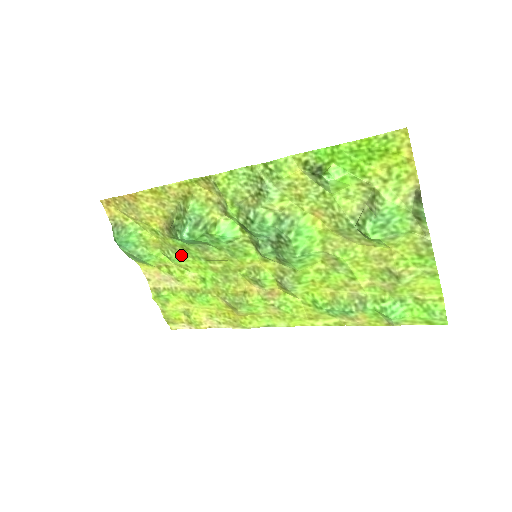
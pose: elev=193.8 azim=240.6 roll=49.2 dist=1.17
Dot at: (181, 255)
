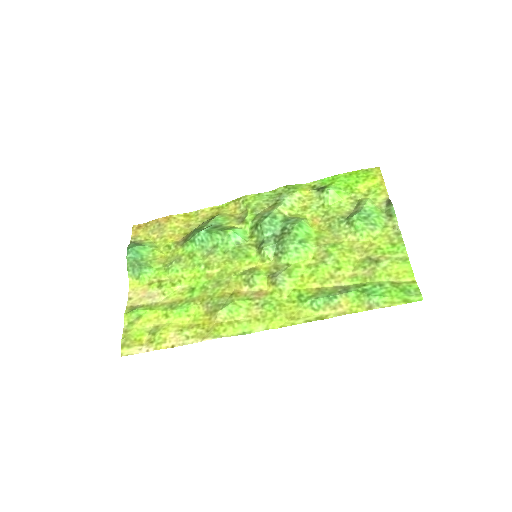
Dot at: (183, 265)
